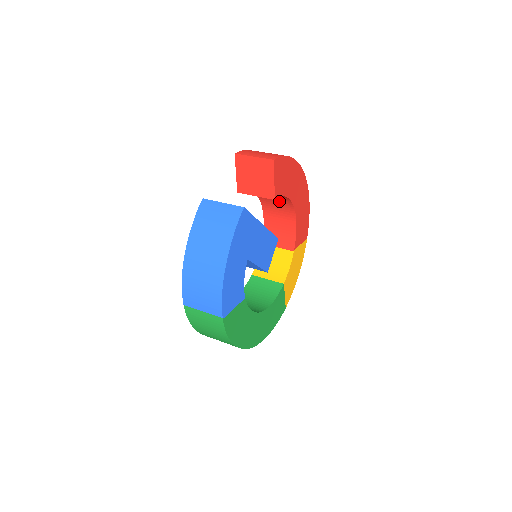
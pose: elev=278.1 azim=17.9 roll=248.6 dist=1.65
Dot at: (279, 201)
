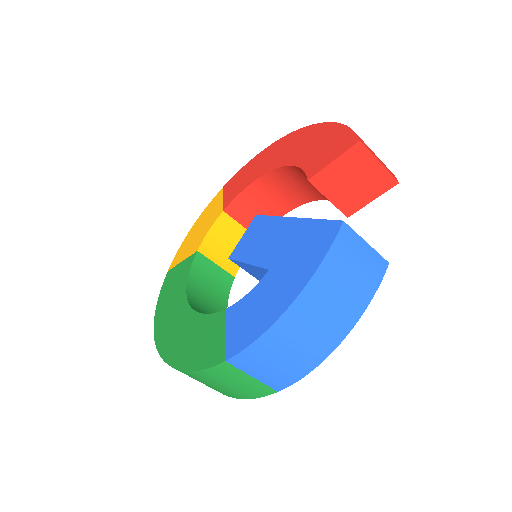
Dot at: (302, 188)
